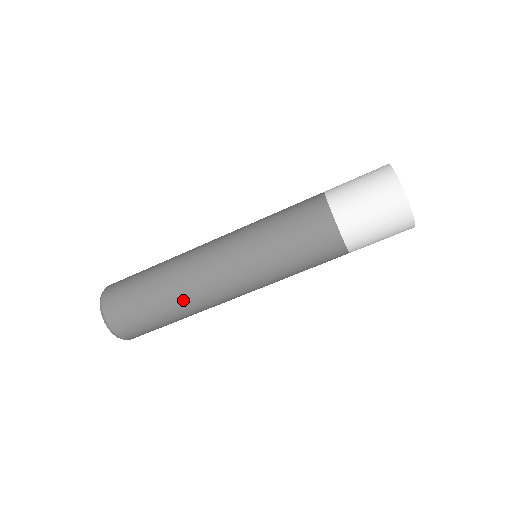
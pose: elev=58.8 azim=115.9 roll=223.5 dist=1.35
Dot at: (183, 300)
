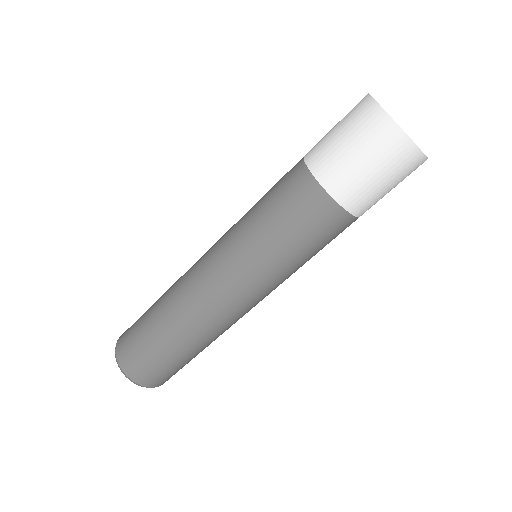
Dot at: (206, 338)
